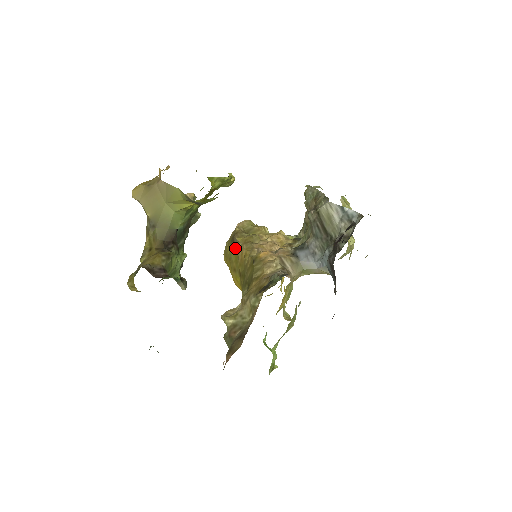
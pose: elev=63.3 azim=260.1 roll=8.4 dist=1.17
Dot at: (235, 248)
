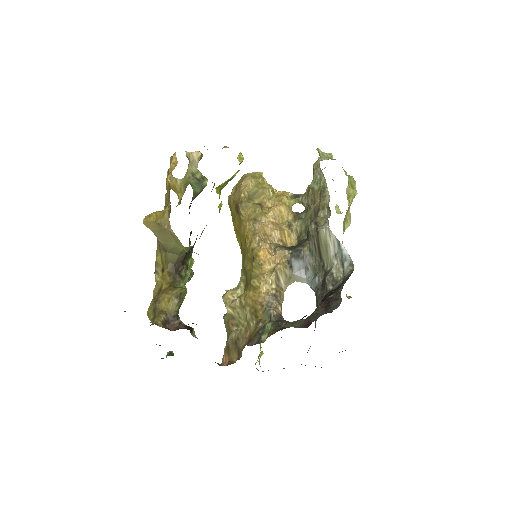
Dot at: (239, 217)
